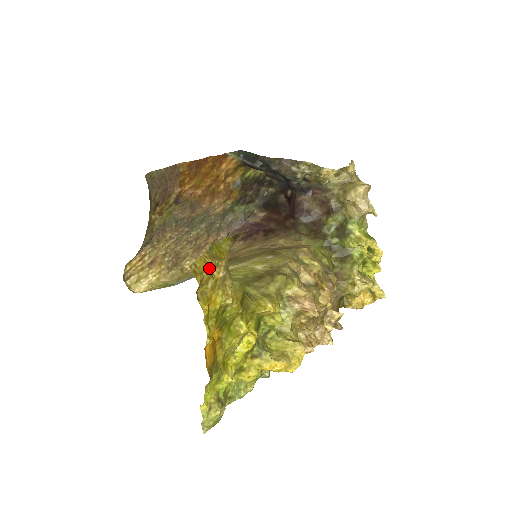
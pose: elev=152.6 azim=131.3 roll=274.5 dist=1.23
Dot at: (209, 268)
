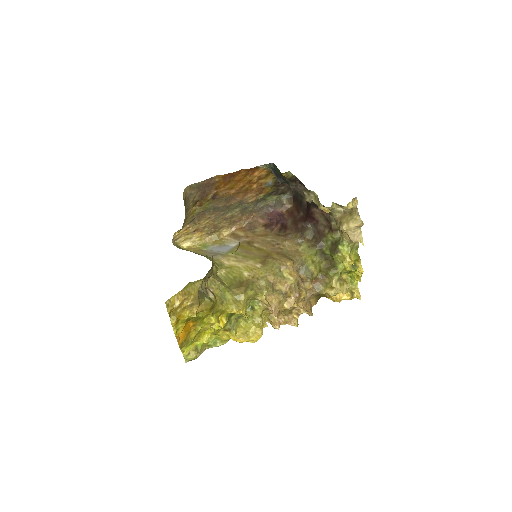
Dot at: (179, 302)
